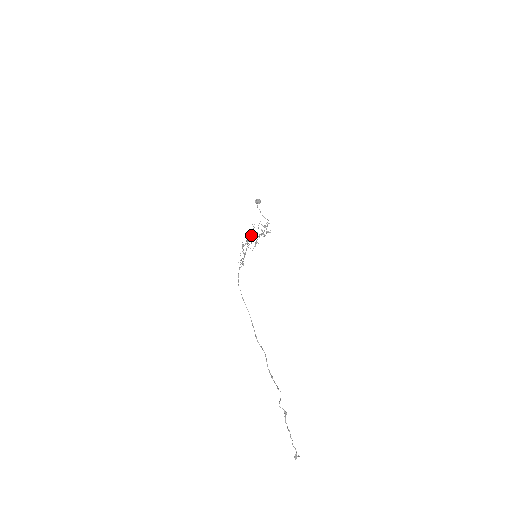
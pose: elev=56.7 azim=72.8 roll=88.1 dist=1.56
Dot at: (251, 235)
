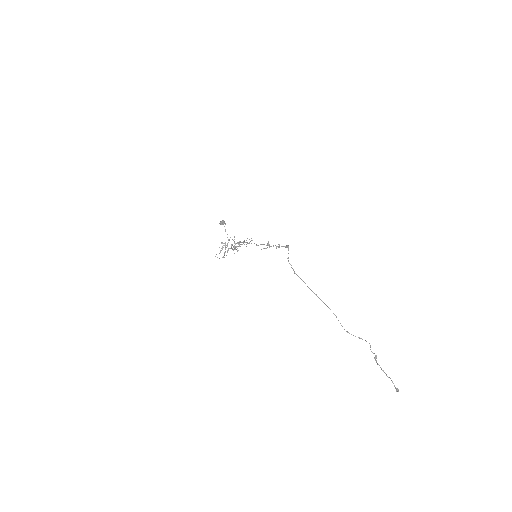
Dot at: (223, 245)
